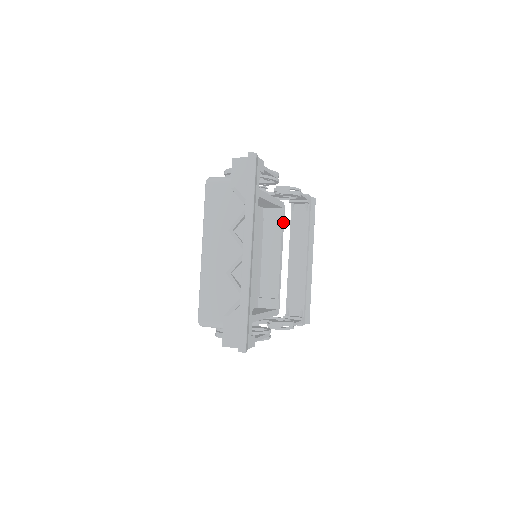
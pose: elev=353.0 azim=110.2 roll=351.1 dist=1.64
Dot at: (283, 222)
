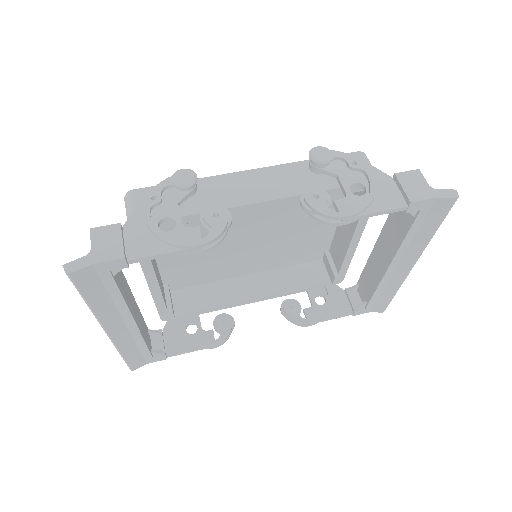
Dot at: occluded
